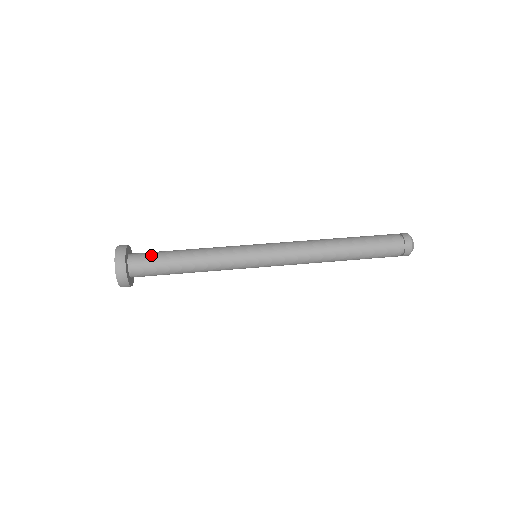
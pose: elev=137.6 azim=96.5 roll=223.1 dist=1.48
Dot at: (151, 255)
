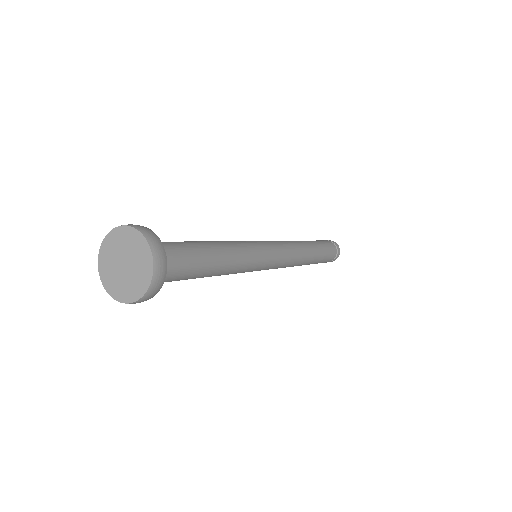
Dot at: occluded
